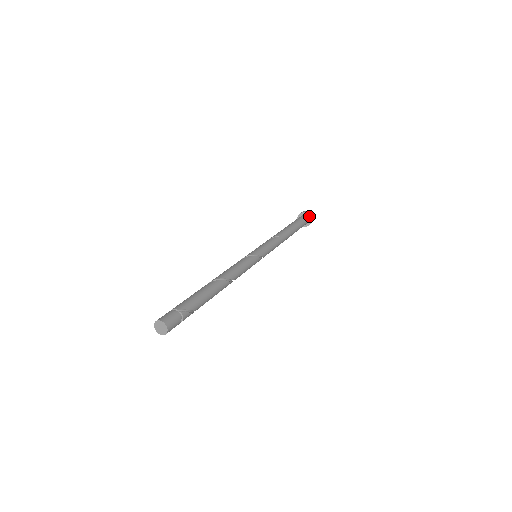
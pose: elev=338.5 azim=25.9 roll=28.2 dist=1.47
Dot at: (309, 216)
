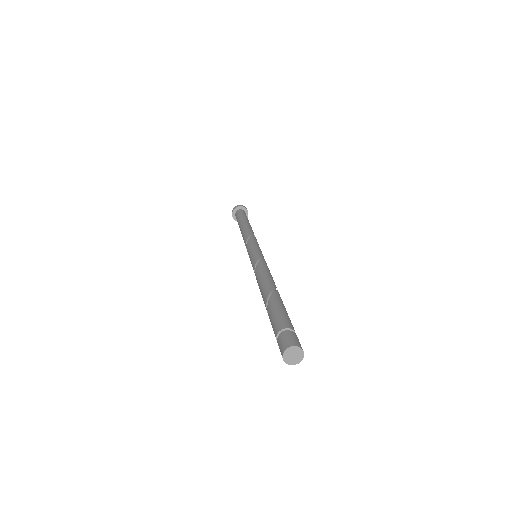
Dot at: (247, 214)
